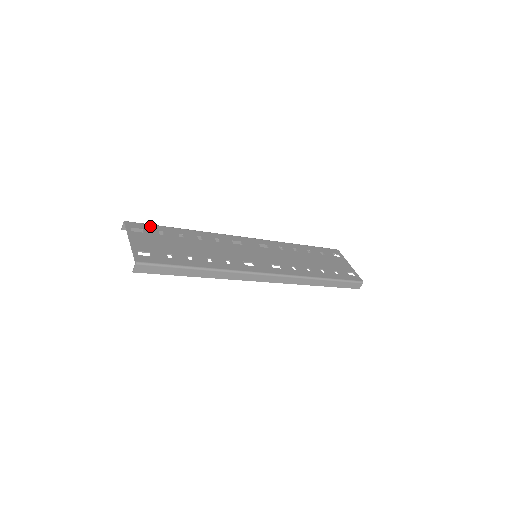
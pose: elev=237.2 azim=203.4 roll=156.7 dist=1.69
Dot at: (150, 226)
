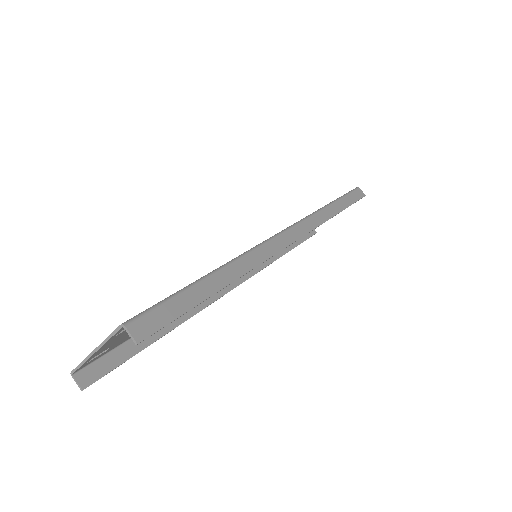
Dot at: occluded
